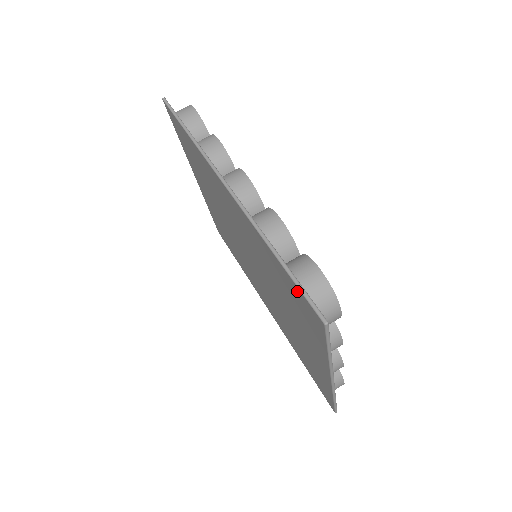
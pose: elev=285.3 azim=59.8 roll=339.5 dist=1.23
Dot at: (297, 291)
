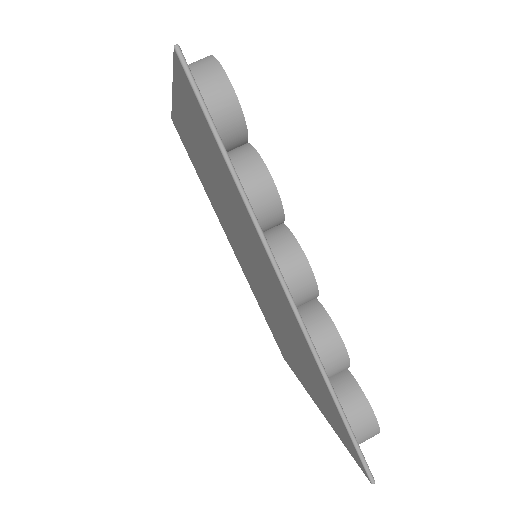
Dot at: (347, 435)
